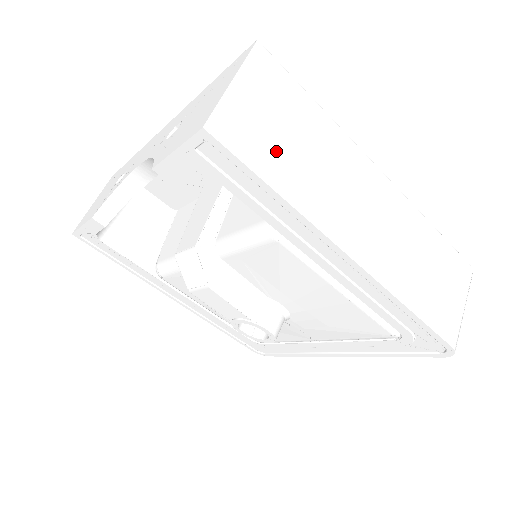
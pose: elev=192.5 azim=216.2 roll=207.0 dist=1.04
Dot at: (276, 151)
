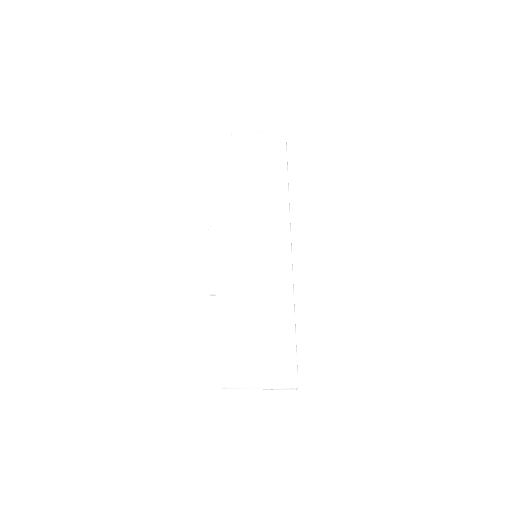
Dot at: (231, 179)
